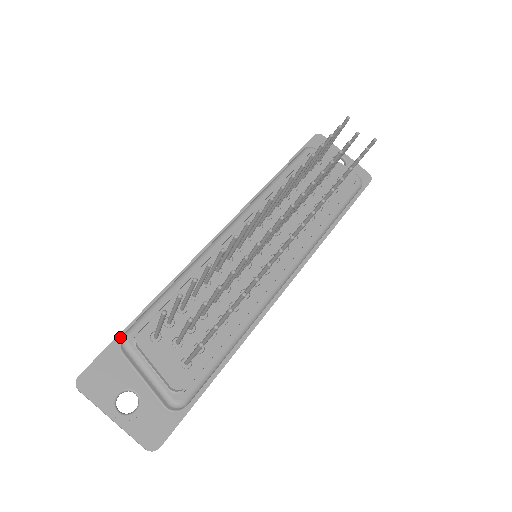
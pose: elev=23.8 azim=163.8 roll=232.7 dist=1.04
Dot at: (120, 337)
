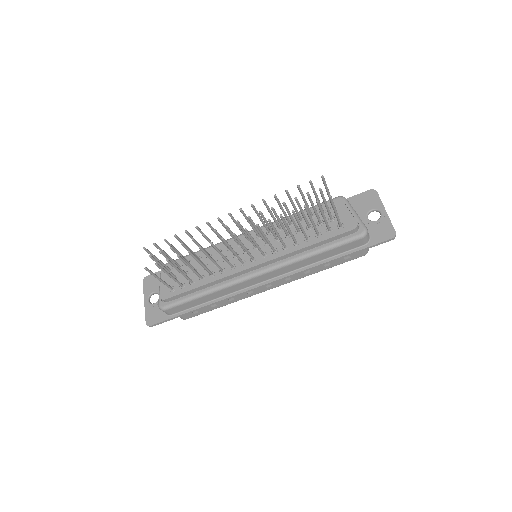
Dot at: occluded
